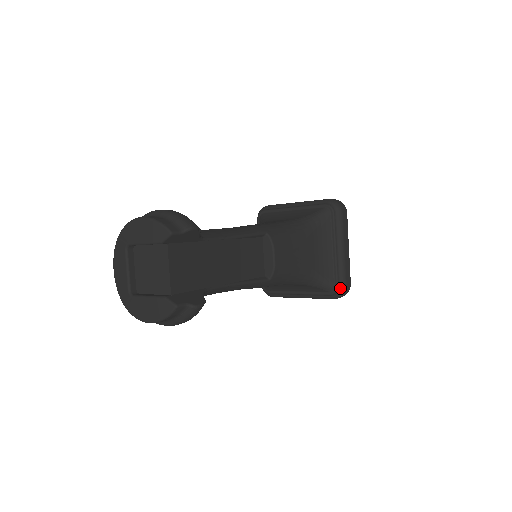
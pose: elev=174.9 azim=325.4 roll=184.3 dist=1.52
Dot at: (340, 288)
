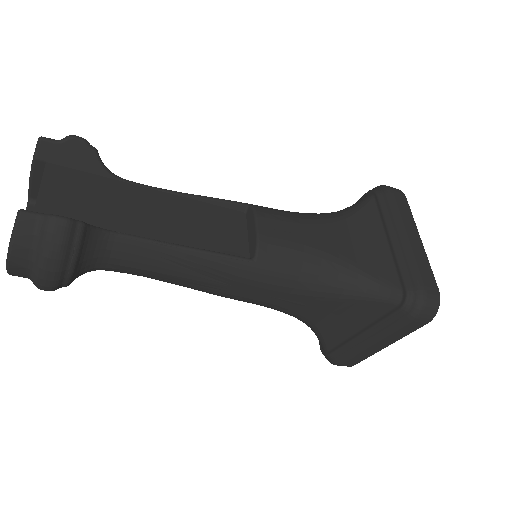
Dot at: (413, 292)
